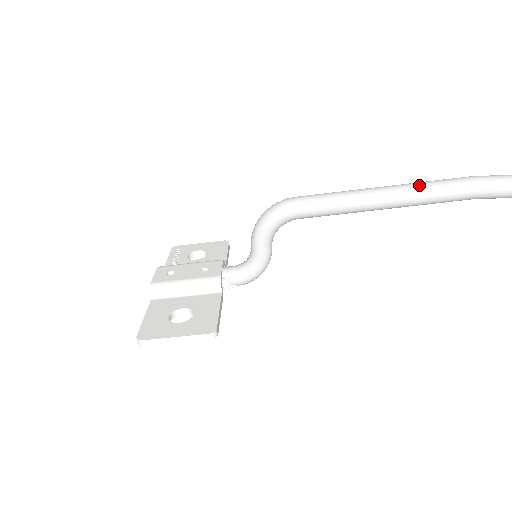
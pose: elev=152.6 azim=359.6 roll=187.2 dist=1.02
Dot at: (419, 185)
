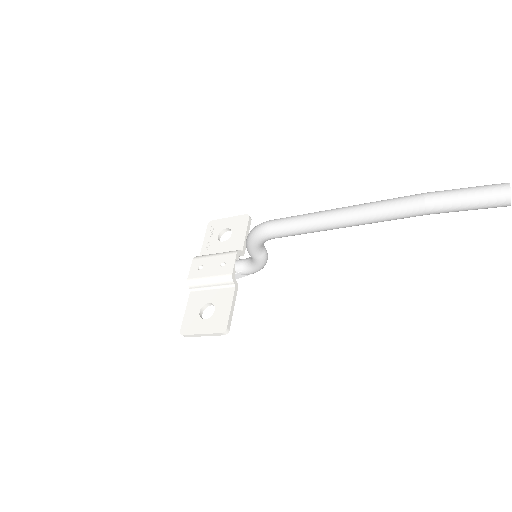
Dot at: (371, 210)
